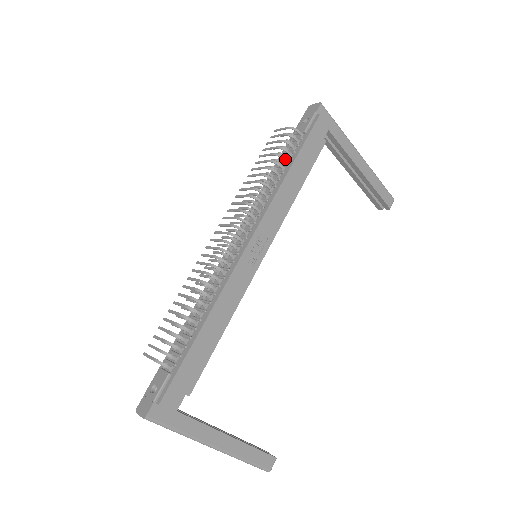
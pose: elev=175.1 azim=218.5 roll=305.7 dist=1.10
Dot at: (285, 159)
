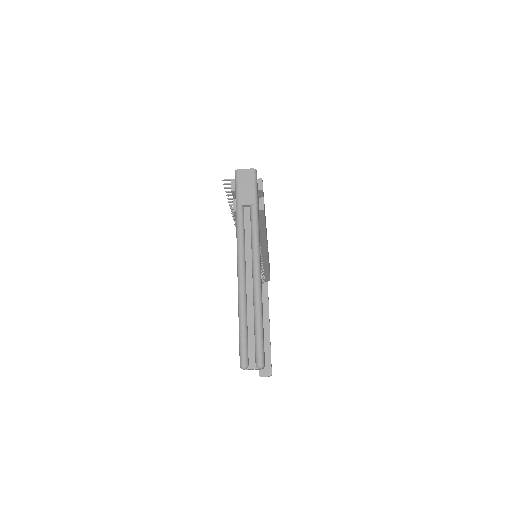
Dot at: occluded
